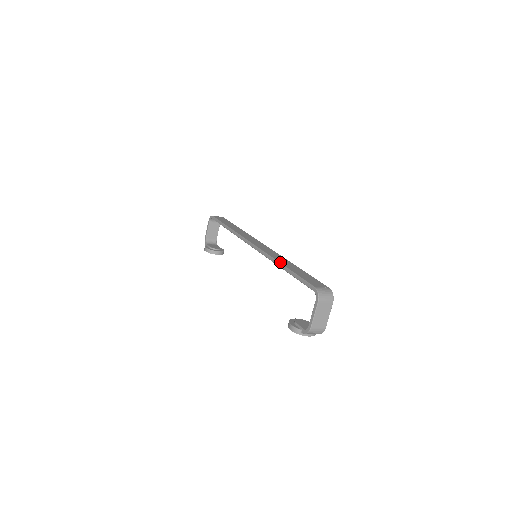
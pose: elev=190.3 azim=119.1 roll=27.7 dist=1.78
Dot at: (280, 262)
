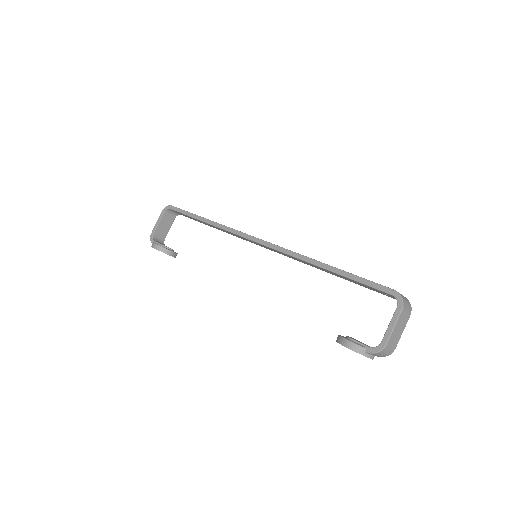
Dot at: occluded
